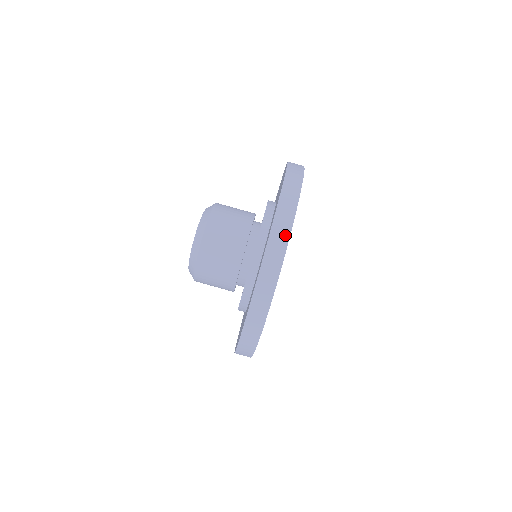
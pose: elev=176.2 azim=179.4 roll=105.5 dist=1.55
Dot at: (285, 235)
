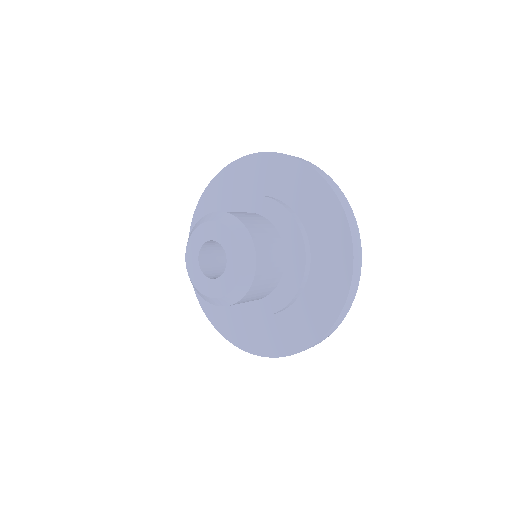
Dot at: (350, 210)
